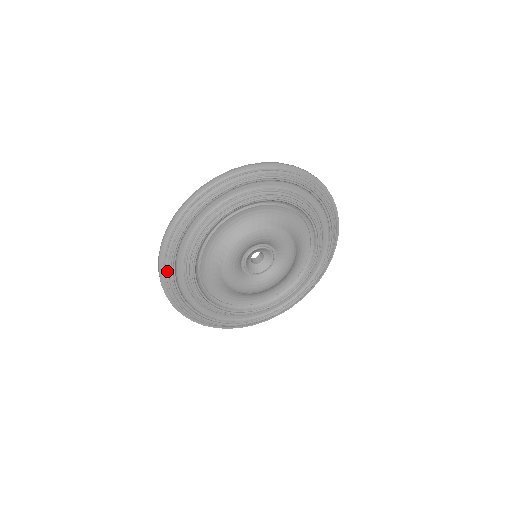
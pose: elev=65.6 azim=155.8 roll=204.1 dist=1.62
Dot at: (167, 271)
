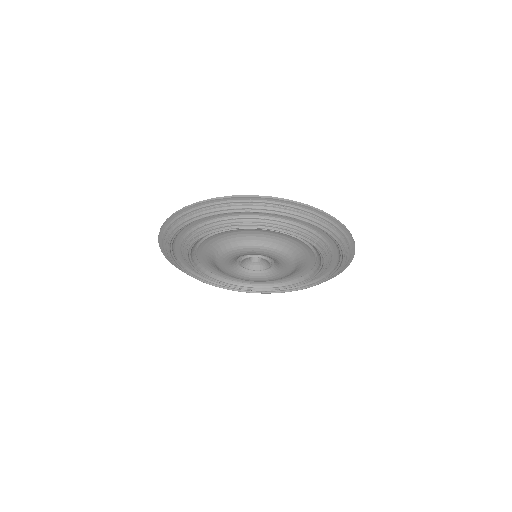
Dot at: (165, 240)
